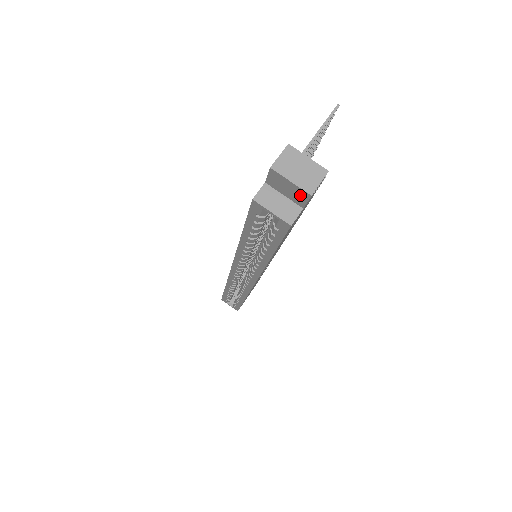
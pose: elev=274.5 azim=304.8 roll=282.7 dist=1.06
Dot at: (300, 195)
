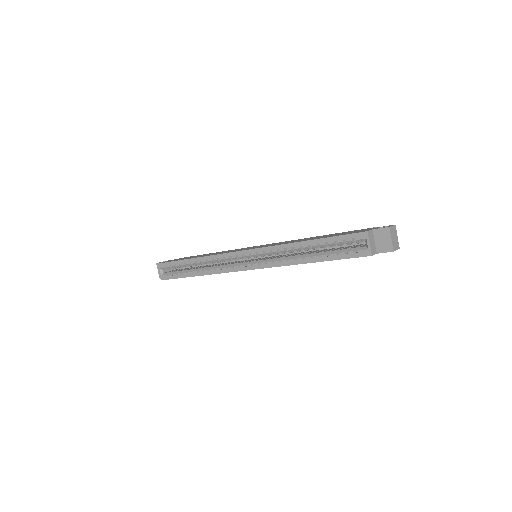
Dot at: (386, 247)
